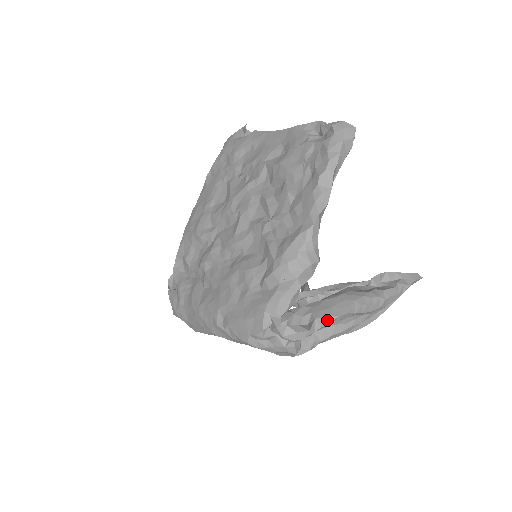
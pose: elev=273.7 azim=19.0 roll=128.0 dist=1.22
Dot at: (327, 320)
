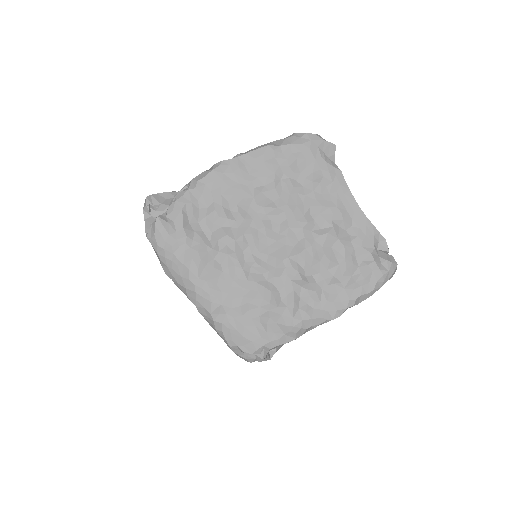
Dot at: occluded
